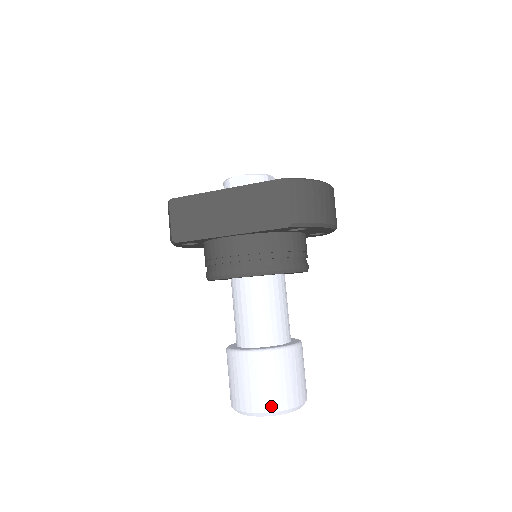
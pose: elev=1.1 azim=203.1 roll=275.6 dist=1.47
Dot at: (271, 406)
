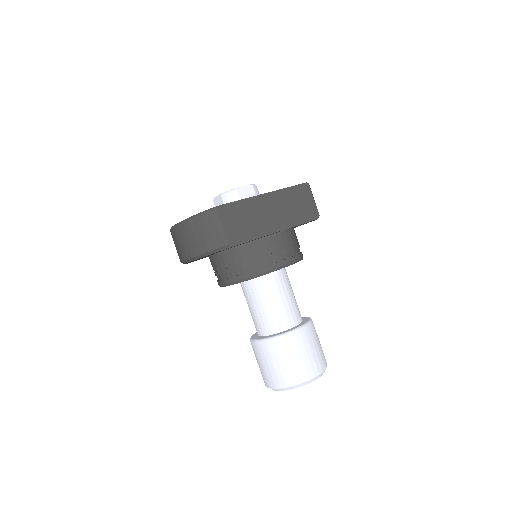
Dot at: (323, 366)
